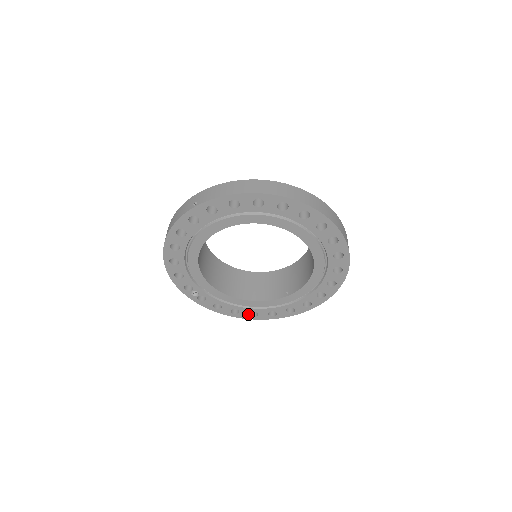
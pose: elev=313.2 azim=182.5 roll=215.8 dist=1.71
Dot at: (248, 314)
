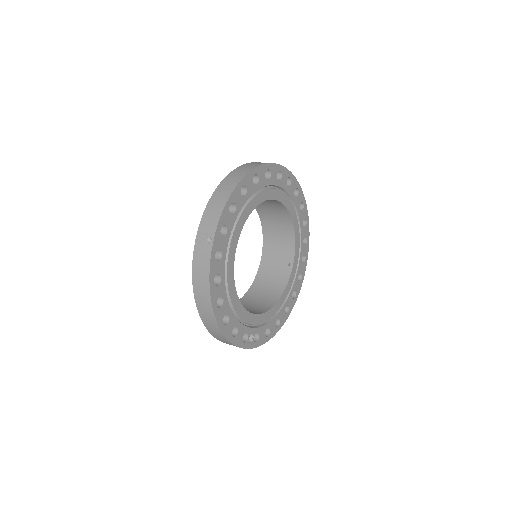
Dot at: (284, 315)
